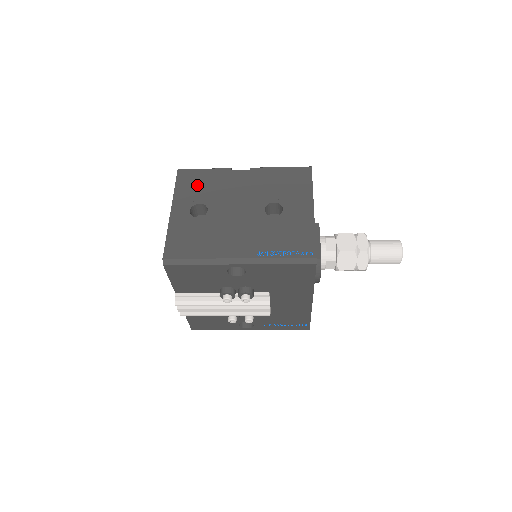
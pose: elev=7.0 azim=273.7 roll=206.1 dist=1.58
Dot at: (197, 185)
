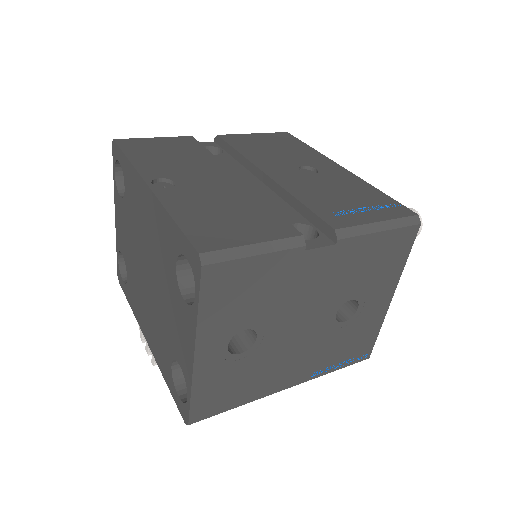
Dot at: (242, 296)
